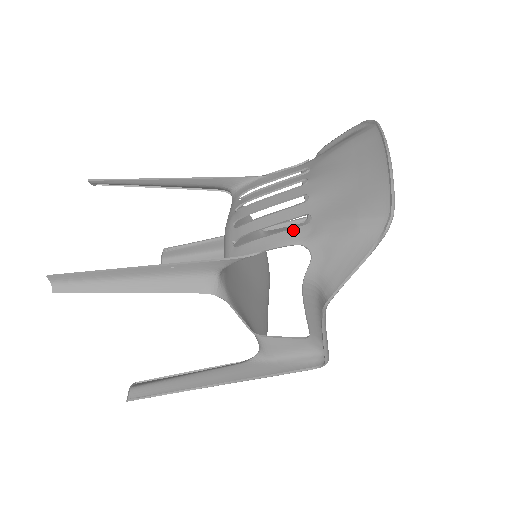
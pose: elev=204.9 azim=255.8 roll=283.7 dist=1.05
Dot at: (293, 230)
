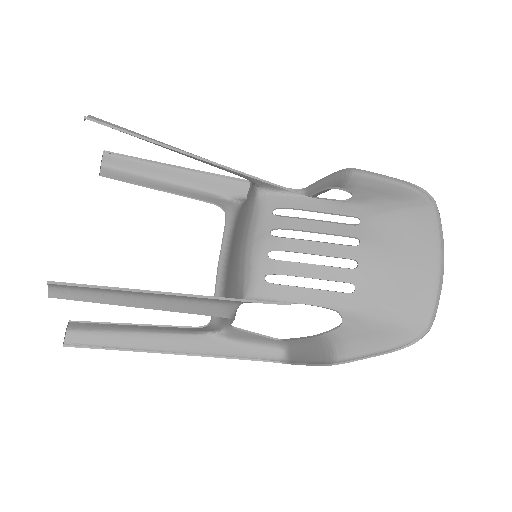
Dot at: (333, 293)
